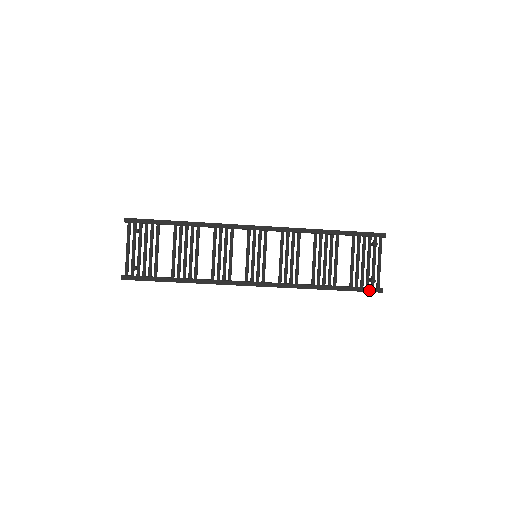
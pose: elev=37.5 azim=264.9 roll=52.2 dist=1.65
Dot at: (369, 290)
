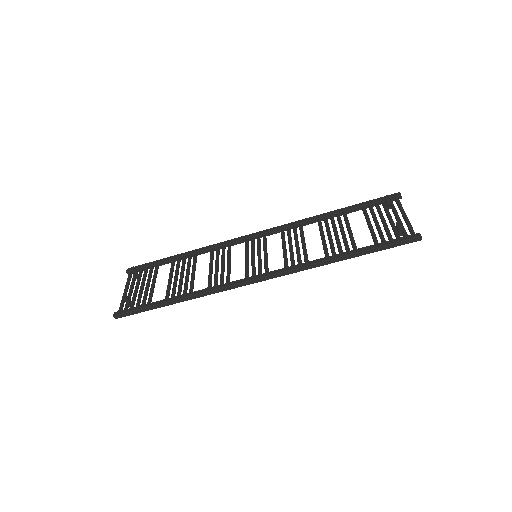
Dot at: (401, 239)
